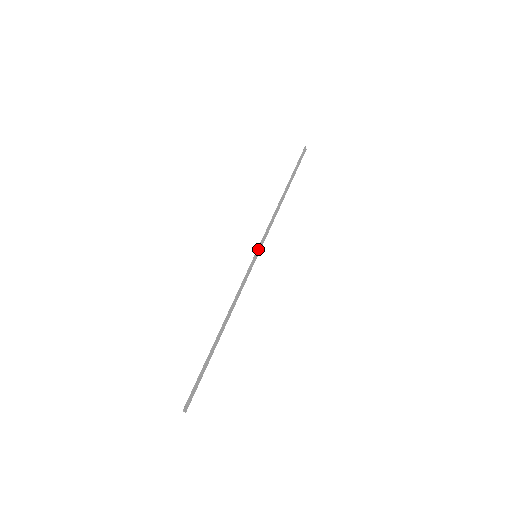
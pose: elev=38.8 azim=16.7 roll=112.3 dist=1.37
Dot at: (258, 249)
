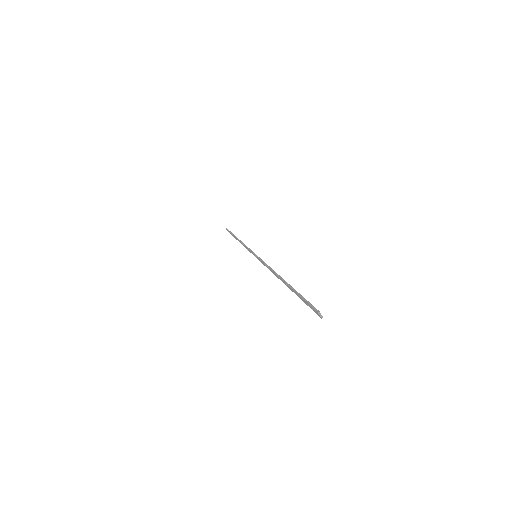
Dot at: (253, 252)
